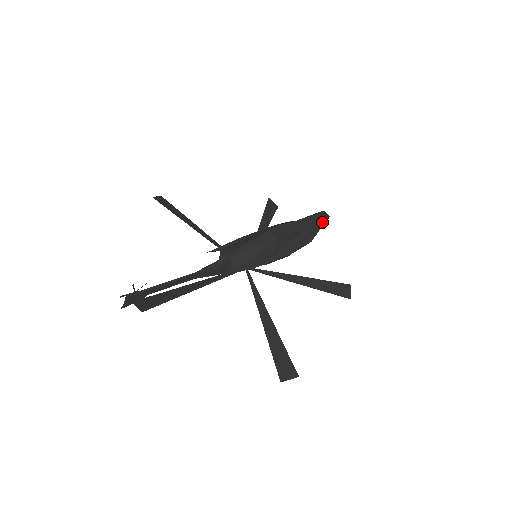
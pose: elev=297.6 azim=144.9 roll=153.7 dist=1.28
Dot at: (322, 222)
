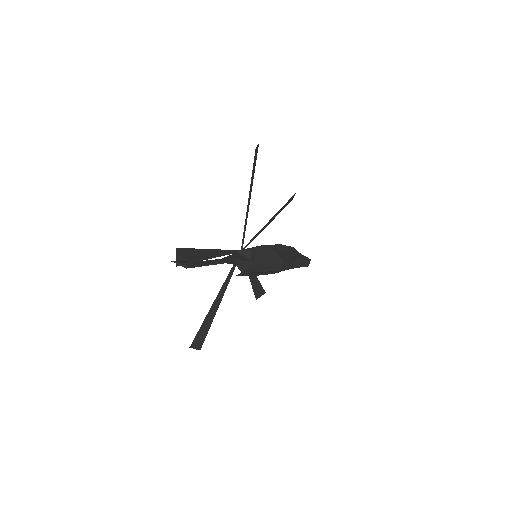
Dot at: (303, 266)
